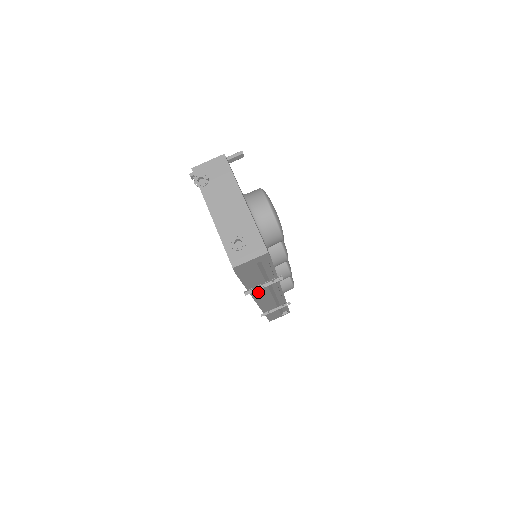
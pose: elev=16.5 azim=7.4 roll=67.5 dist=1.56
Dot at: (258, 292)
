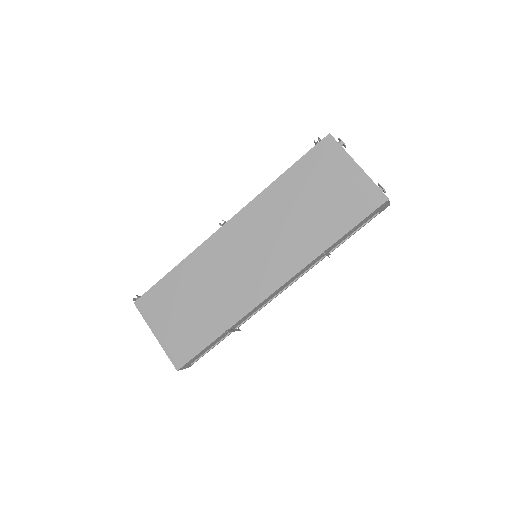
Dot at: (308, 266)
